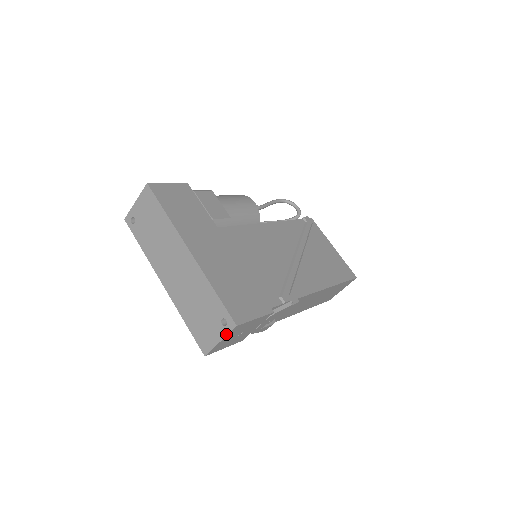
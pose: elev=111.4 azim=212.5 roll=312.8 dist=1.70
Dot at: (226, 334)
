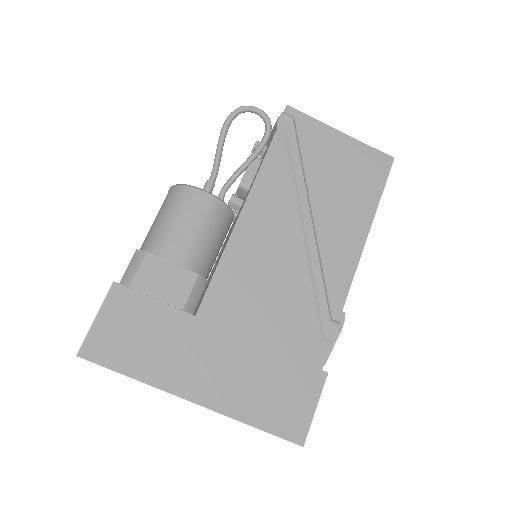
Dot at: occluded
